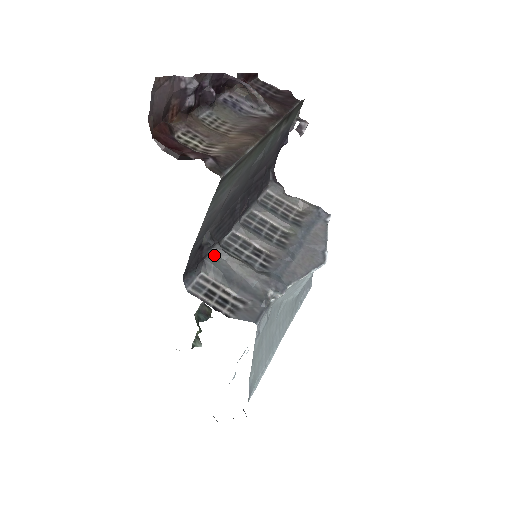
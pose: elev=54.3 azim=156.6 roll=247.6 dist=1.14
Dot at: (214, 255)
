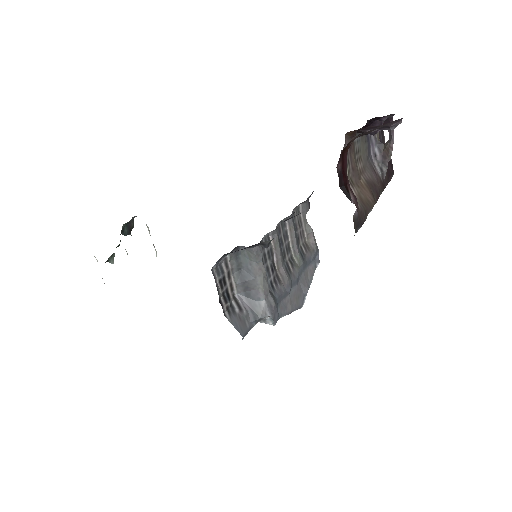
Dot at: (253, 252)
